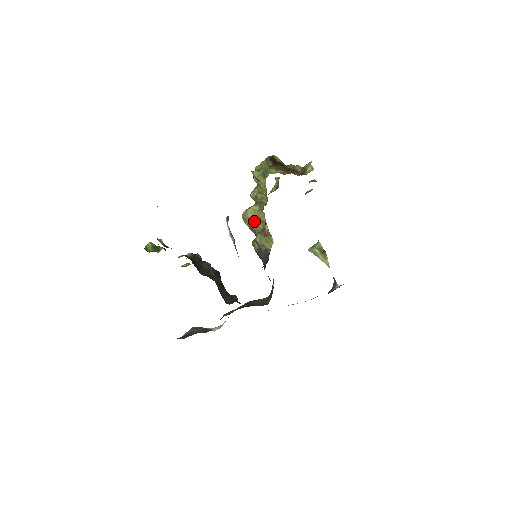
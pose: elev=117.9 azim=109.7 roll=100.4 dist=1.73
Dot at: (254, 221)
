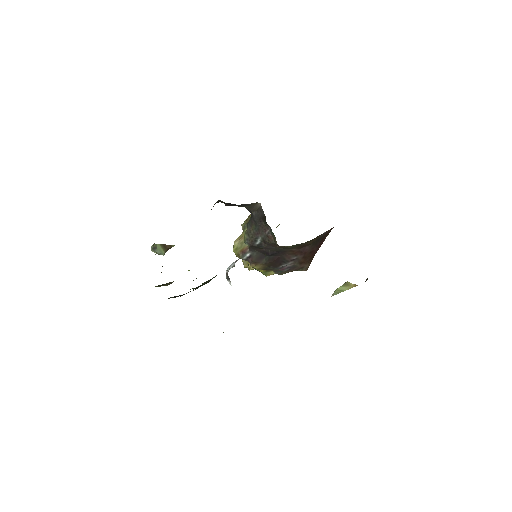
Dot at: (242, 239)
